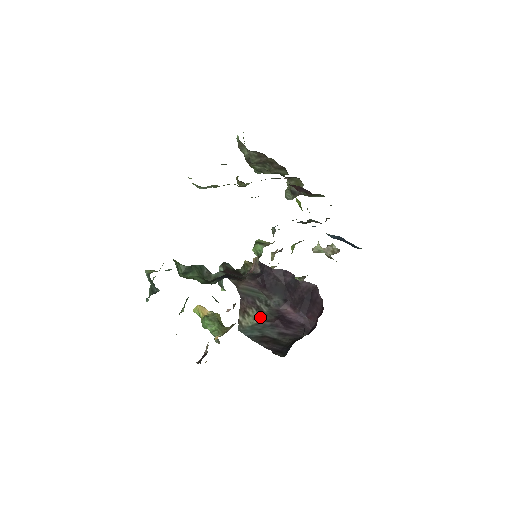
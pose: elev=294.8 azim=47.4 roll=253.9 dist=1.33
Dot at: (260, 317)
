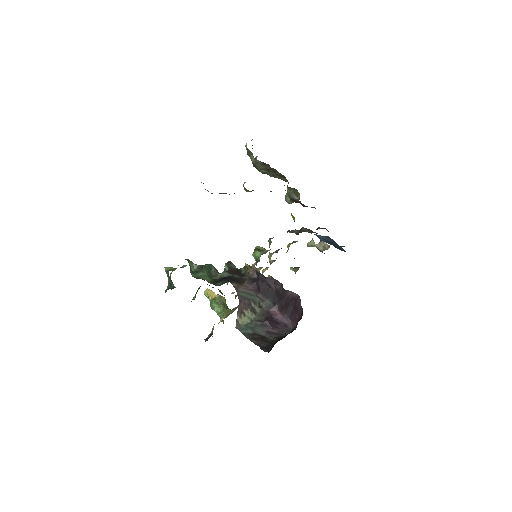
Dot at: (253, 317)
